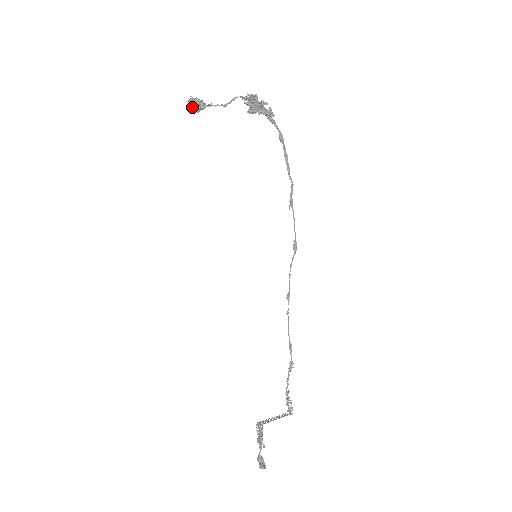
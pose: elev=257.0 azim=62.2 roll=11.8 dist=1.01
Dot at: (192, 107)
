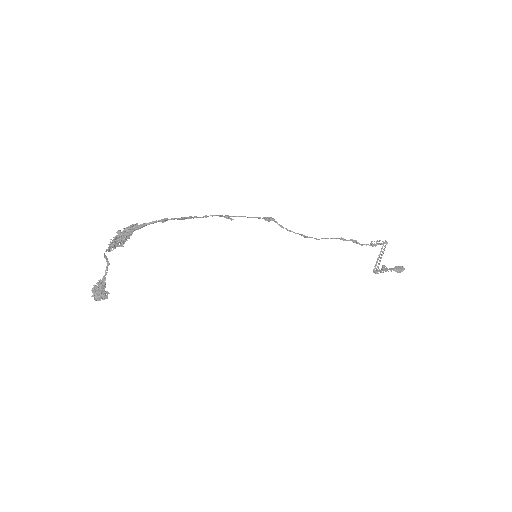
Dot at: occluded
